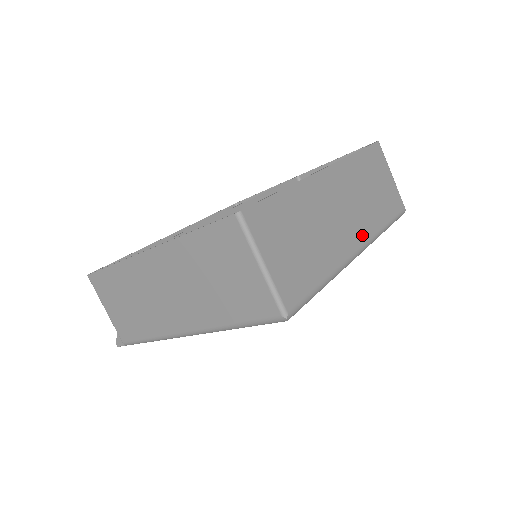
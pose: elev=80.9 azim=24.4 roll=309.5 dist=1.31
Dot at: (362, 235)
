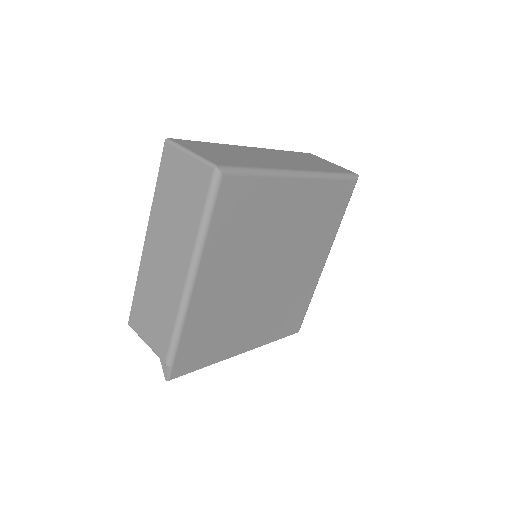
Dot at: (301, 168)
